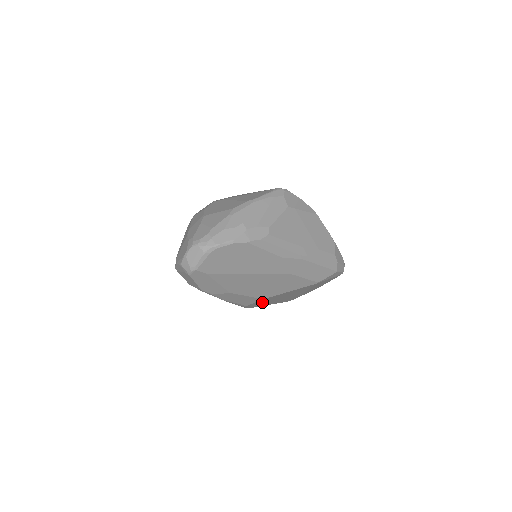
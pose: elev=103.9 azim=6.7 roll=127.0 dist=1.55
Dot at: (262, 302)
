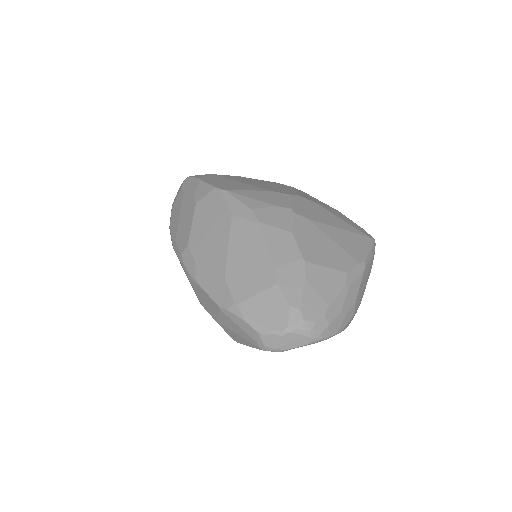
Dot at: occluded
